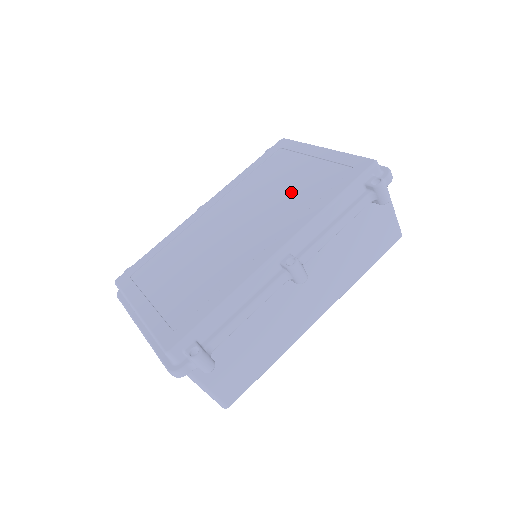
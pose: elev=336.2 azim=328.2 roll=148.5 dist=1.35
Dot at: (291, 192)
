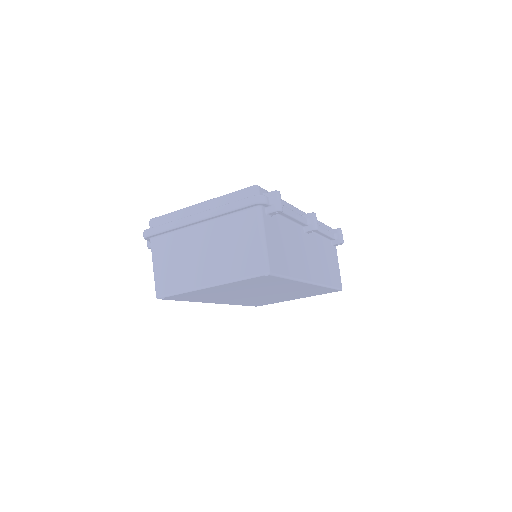
Dot at: occluded
